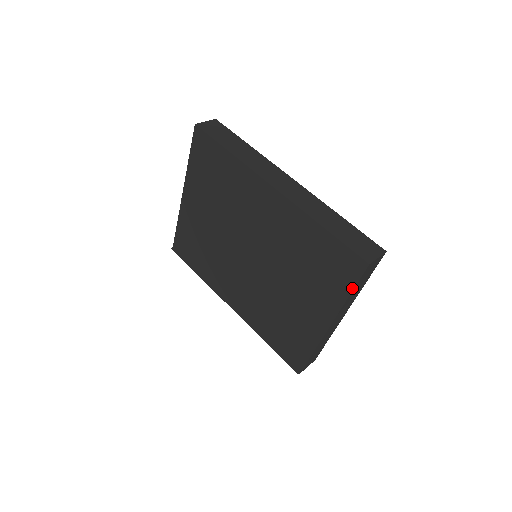
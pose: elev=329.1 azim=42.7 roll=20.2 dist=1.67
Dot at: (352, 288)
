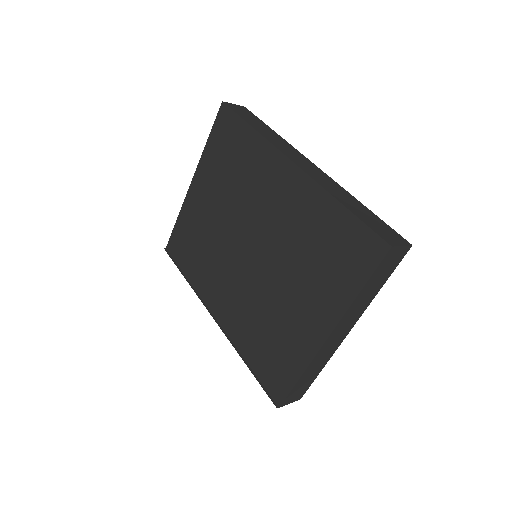
Dot at: (365, 281)
